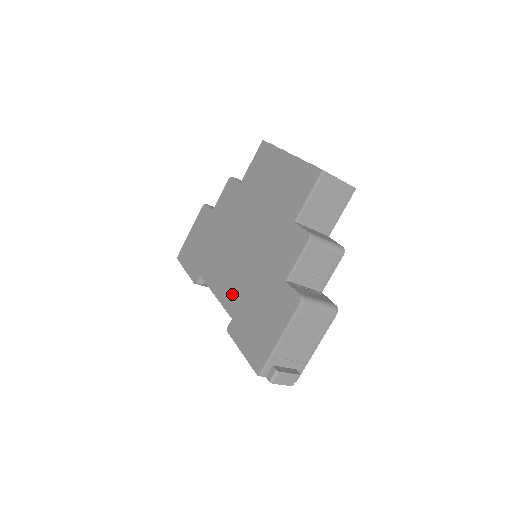
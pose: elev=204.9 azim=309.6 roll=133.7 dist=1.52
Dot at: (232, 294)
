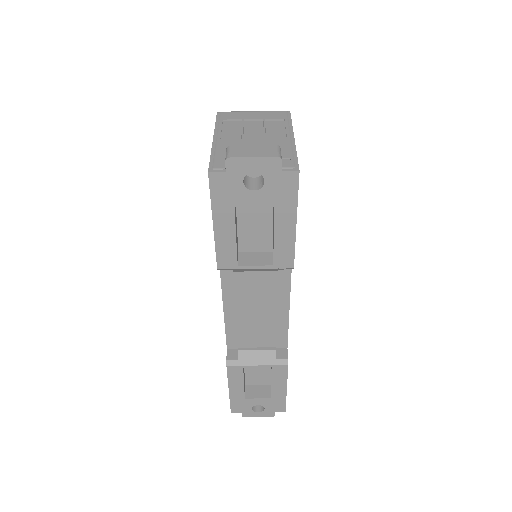
Dot at: occluded
